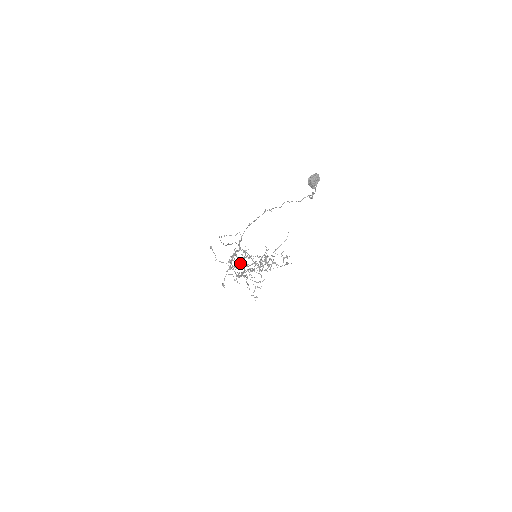
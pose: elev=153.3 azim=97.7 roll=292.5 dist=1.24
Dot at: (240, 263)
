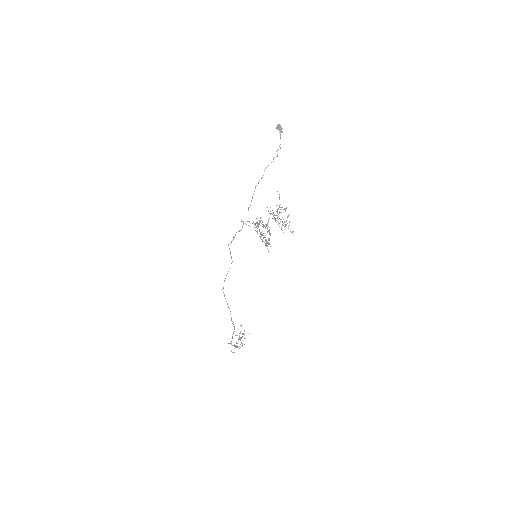
Dot at: (270, 211)
